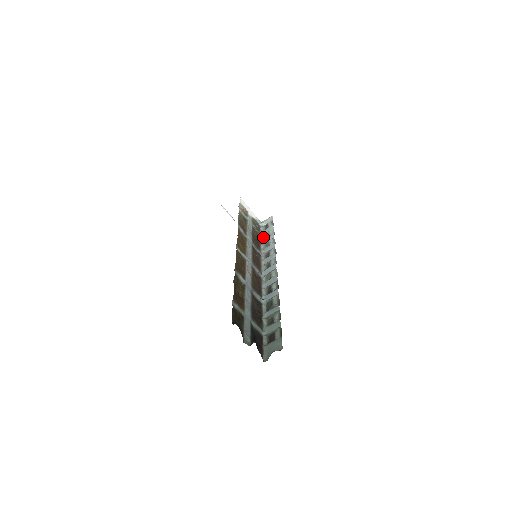
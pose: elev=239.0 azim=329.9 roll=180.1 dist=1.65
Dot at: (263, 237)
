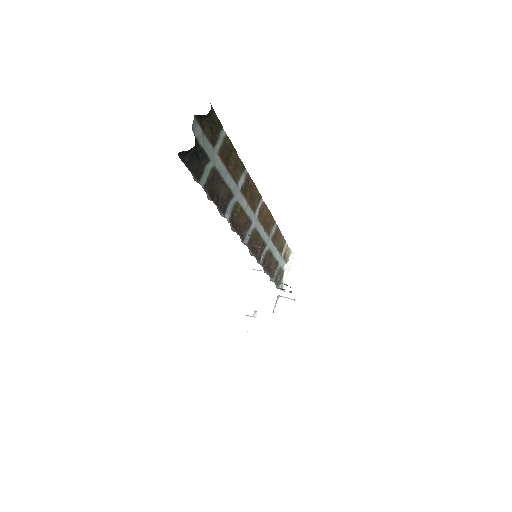
Dot at: (273, 281)
